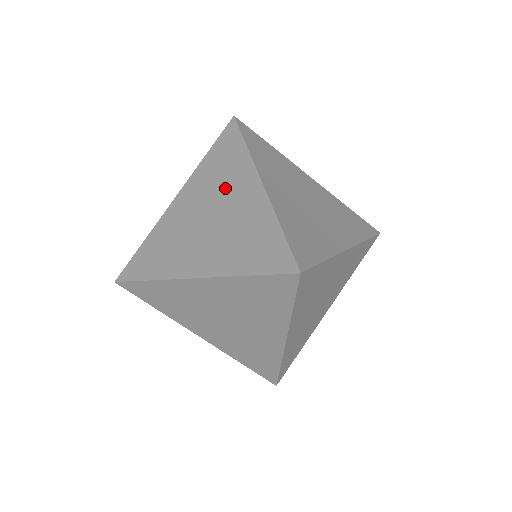
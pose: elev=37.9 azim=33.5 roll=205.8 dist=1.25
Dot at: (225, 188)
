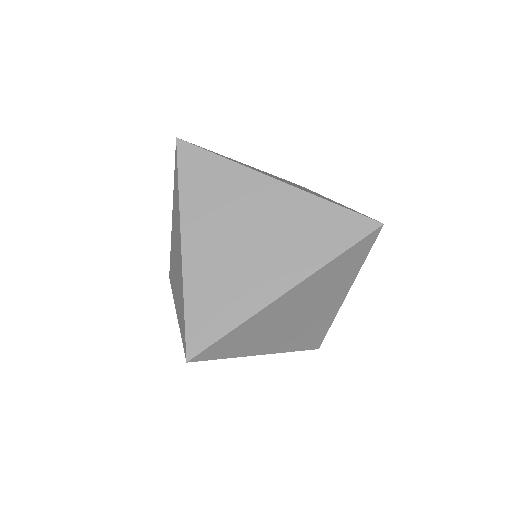
Dot at: (239, 204)
